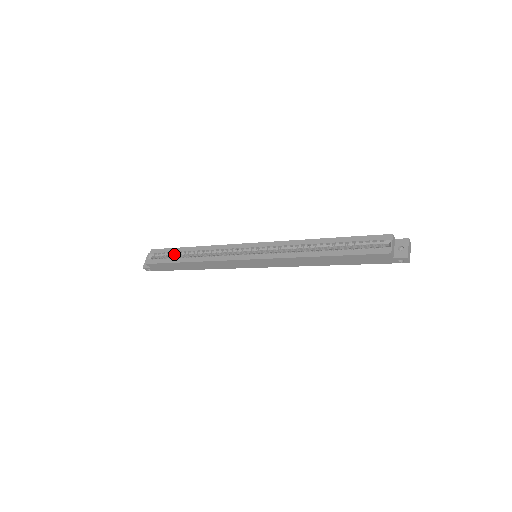
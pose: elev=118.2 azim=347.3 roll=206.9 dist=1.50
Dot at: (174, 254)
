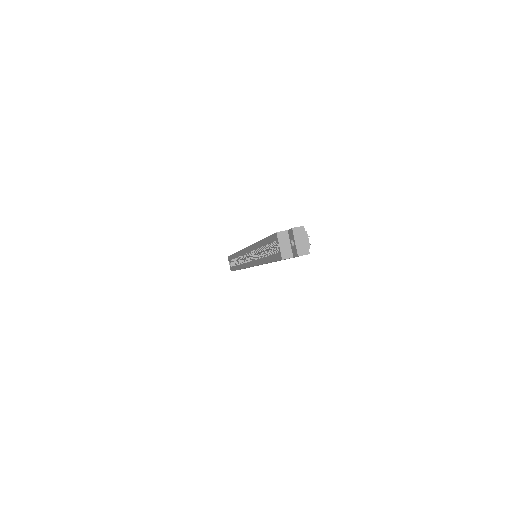
Dot at: (233, 261)
